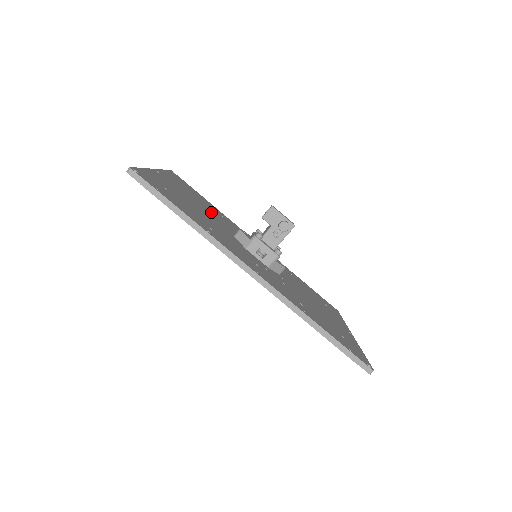
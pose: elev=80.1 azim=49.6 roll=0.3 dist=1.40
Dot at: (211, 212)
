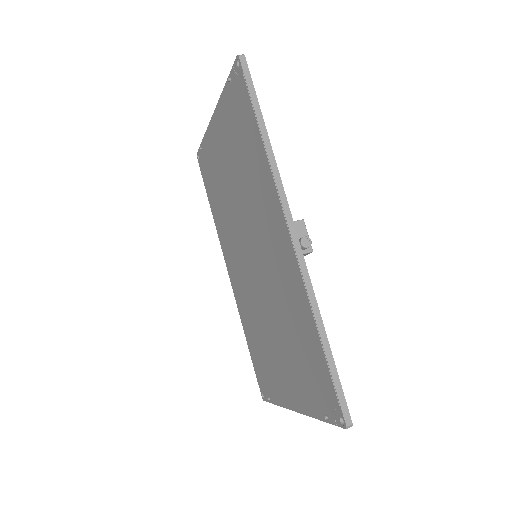
Dot at: occluded
